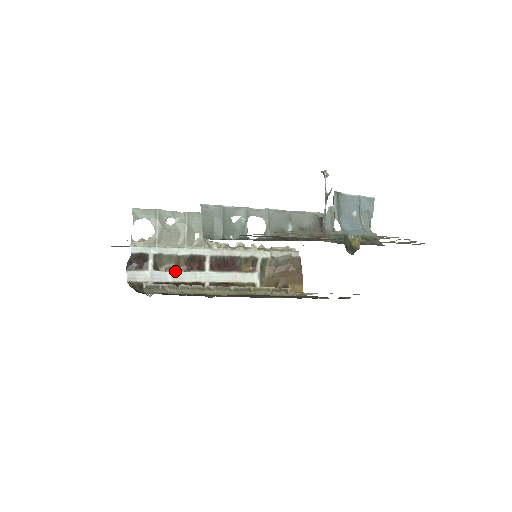
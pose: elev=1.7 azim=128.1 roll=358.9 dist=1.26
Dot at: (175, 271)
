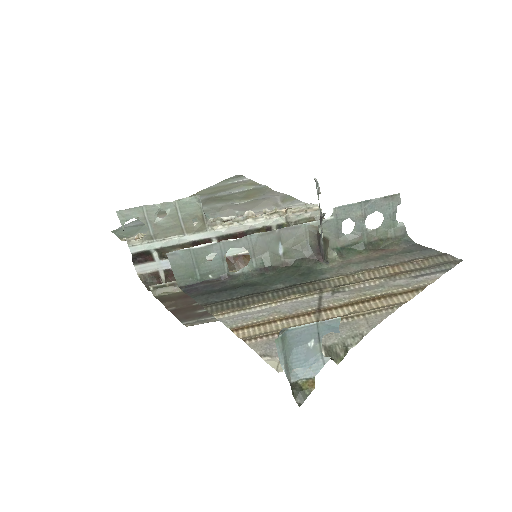
Dot at: occluded
